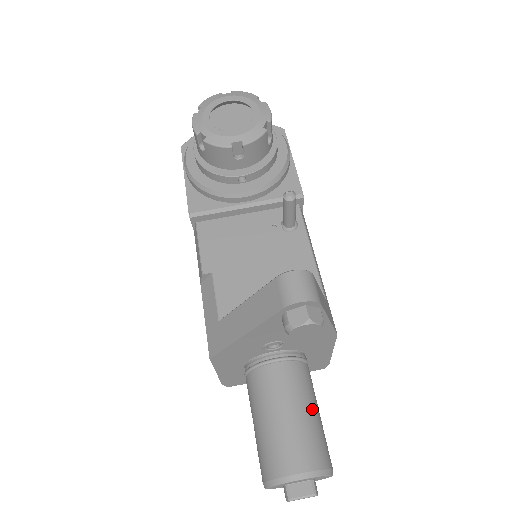
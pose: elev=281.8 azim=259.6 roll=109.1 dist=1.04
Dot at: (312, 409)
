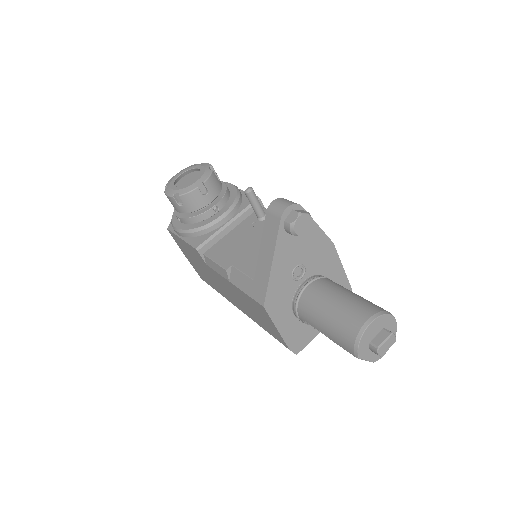
Dot at: (351, 292)
